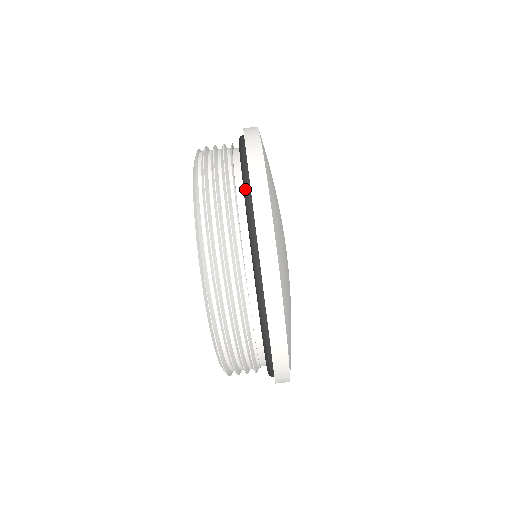
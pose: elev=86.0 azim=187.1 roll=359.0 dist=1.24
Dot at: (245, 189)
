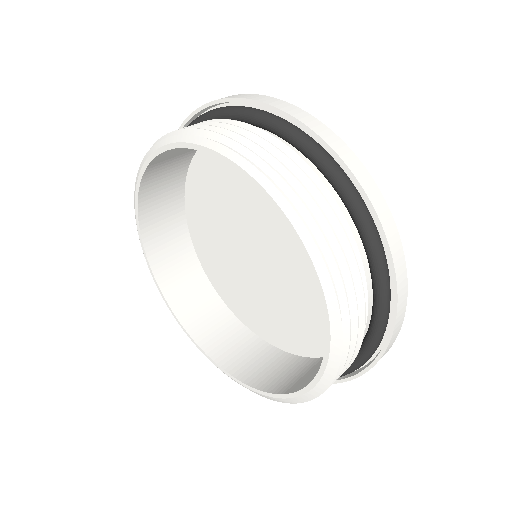
Dot at: (382, 281)
